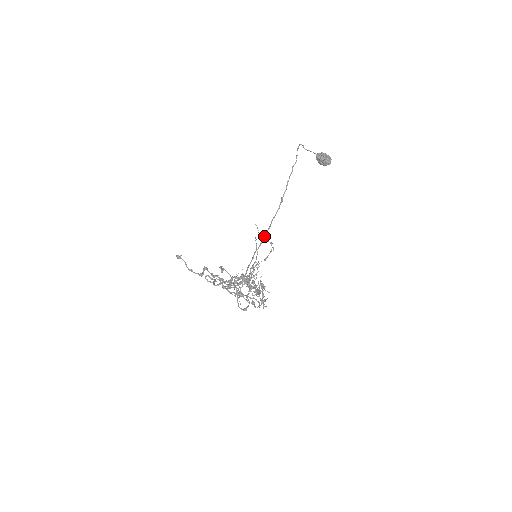
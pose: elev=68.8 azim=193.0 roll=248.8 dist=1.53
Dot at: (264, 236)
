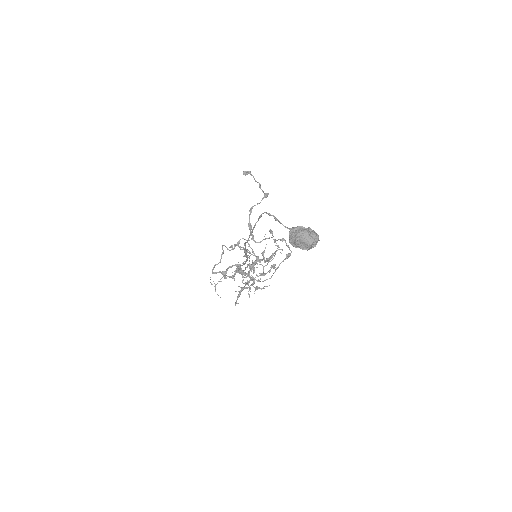
Dot at: (243, 263)
